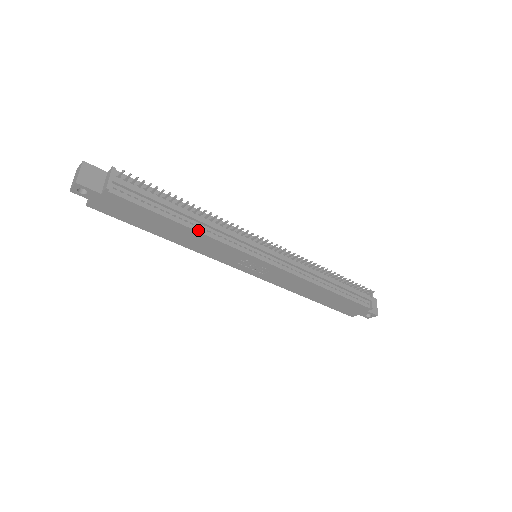
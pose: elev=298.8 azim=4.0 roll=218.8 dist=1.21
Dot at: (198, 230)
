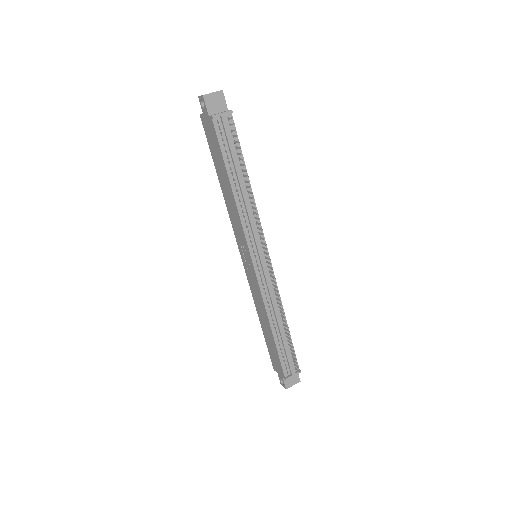
Dot at: (236, 197)
